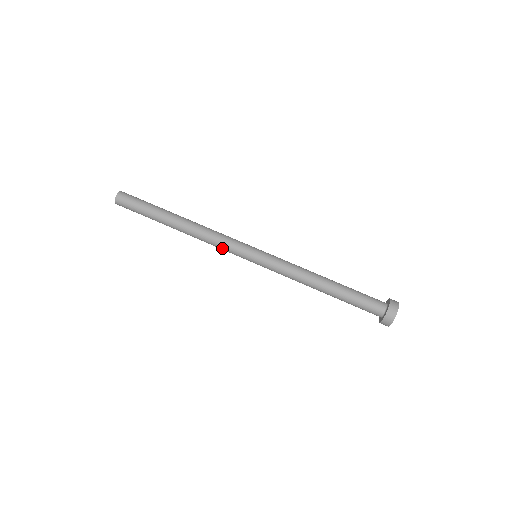
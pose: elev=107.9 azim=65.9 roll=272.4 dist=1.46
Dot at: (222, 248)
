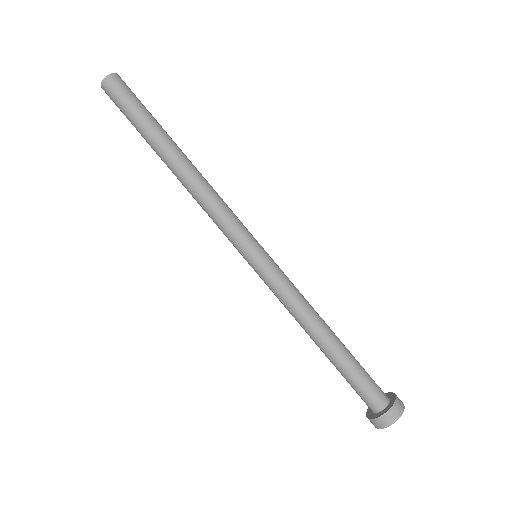
Dot at: (217, 224)
